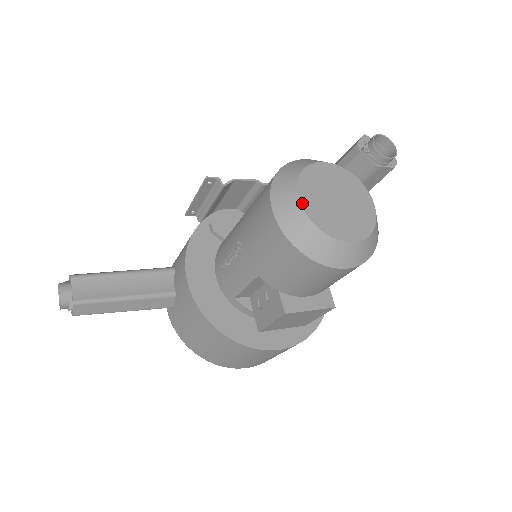
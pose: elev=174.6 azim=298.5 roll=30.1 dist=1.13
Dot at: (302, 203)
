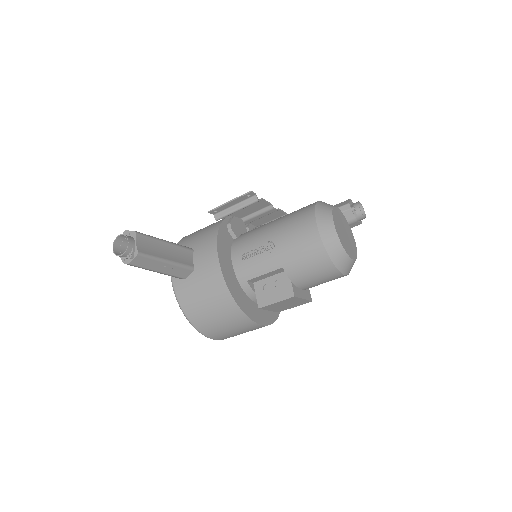
Dot at: (336, 228)
